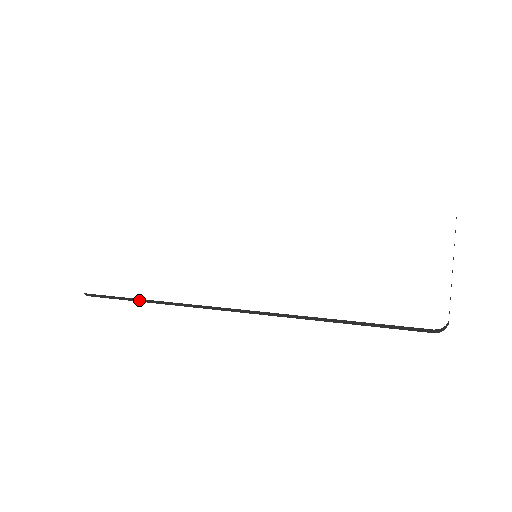
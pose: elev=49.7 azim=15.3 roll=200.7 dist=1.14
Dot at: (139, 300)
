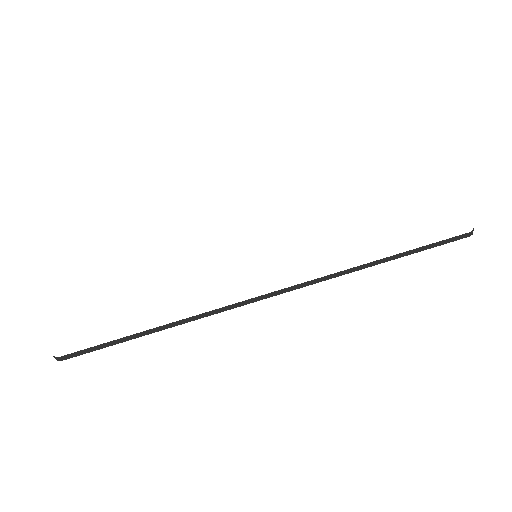
Dot at: (153, 330)
